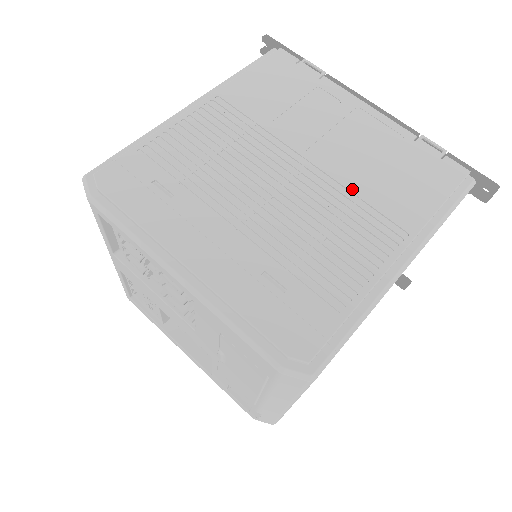
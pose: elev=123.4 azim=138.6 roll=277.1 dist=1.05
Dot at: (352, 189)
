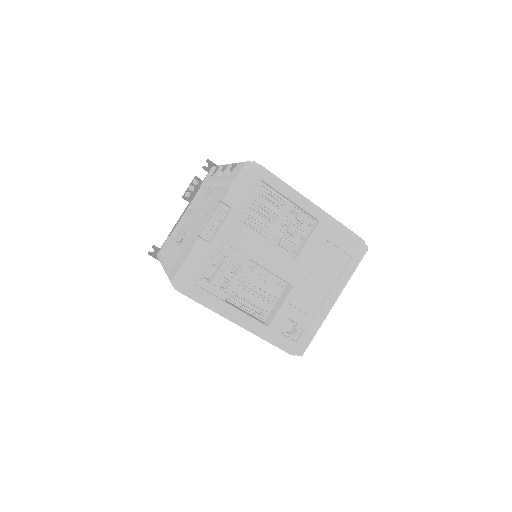
Dot at: occluded
